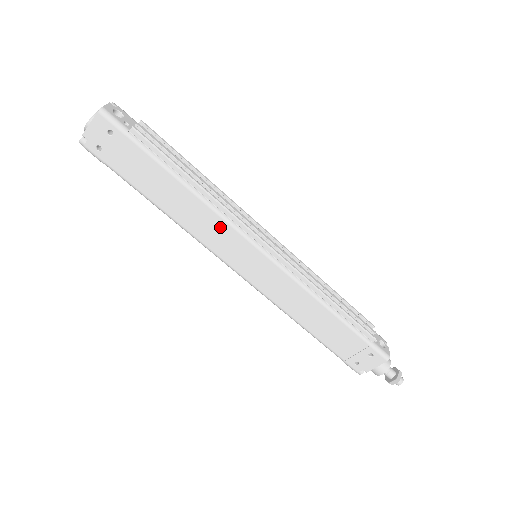
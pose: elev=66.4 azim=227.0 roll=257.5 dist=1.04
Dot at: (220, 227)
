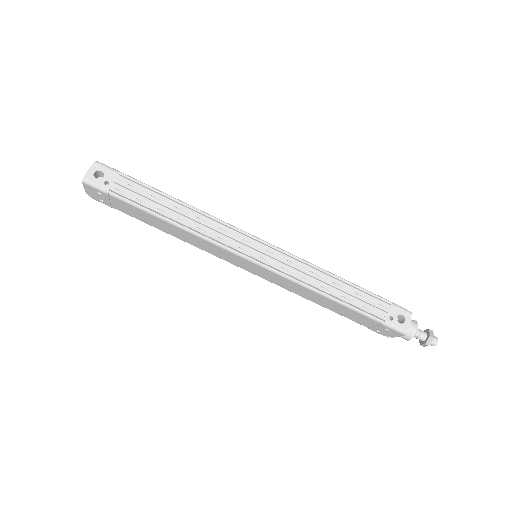
Dot at: (210, 245)
